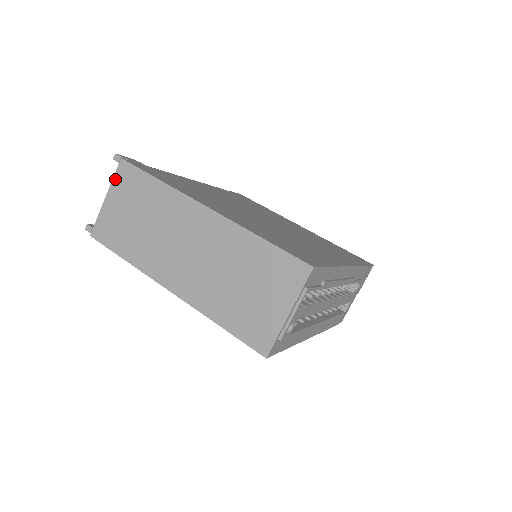
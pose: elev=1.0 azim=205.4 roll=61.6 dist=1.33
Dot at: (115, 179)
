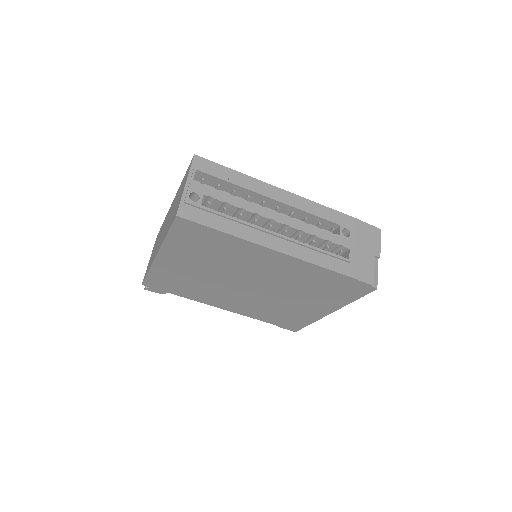
Dot at: occluded
